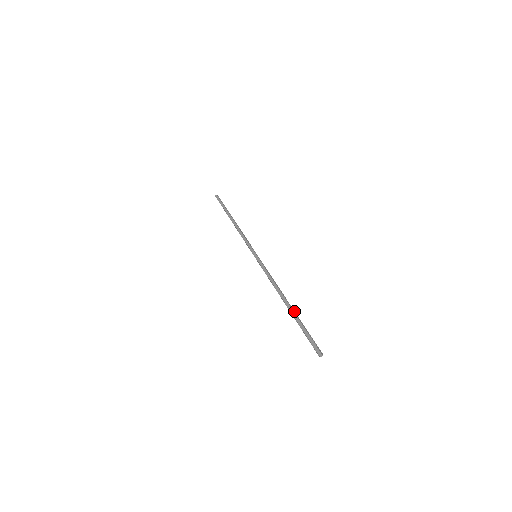
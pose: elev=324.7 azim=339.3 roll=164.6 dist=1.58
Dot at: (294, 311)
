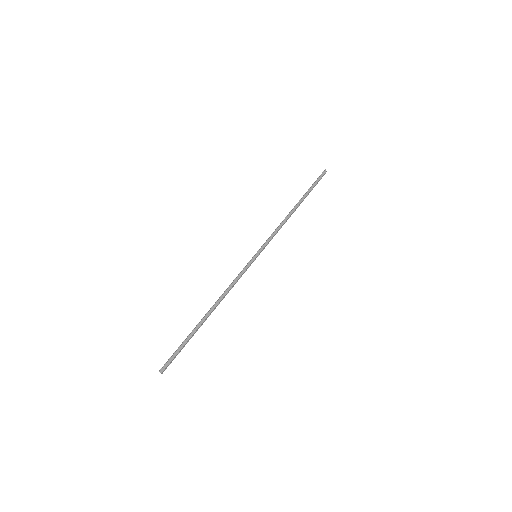
Dot at: occluded
